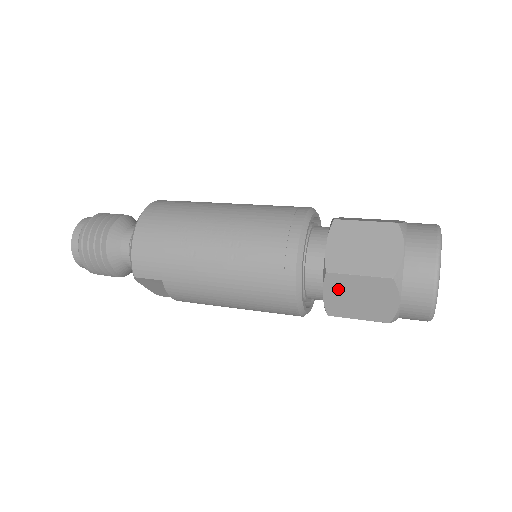
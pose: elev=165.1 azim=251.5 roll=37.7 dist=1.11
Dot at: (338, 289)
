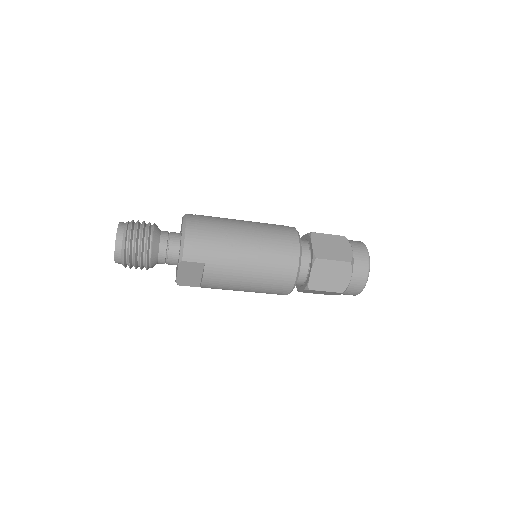
Dot at: (320, 270)
